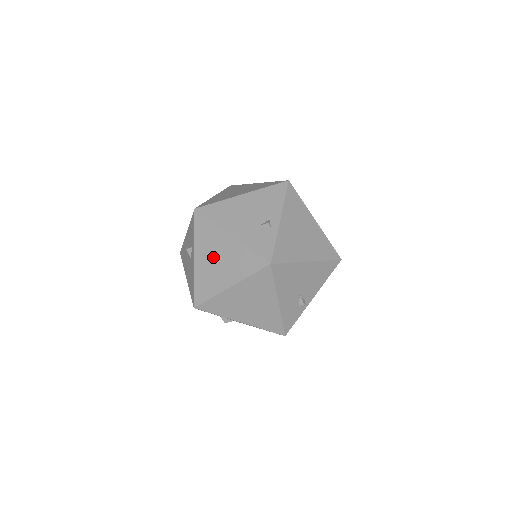
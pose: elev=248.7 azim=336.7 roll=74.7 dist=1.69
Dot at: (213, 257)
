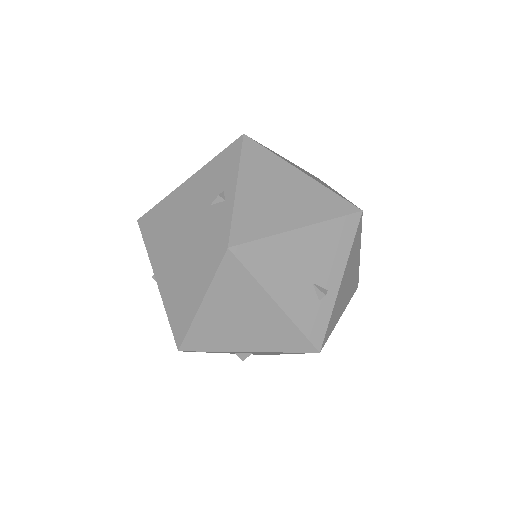
Dot at: (172, 272)
